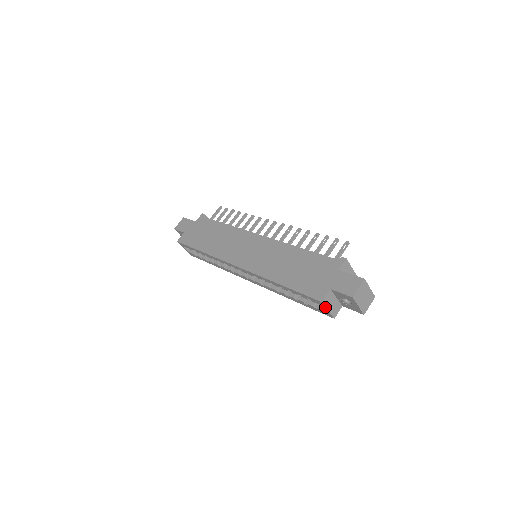
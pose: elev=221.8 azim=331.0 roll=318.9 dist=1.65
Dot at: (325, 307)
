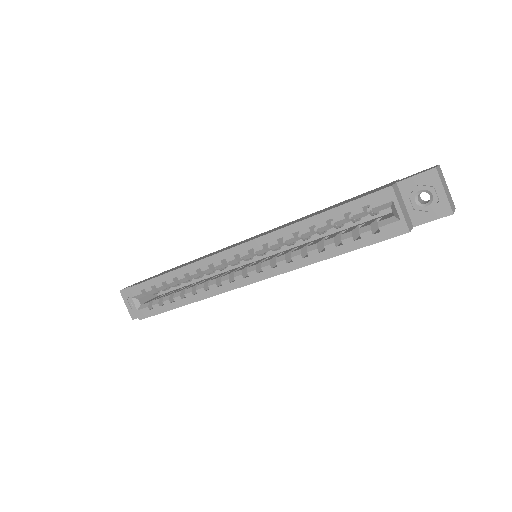
Dot at: (396, 200)
